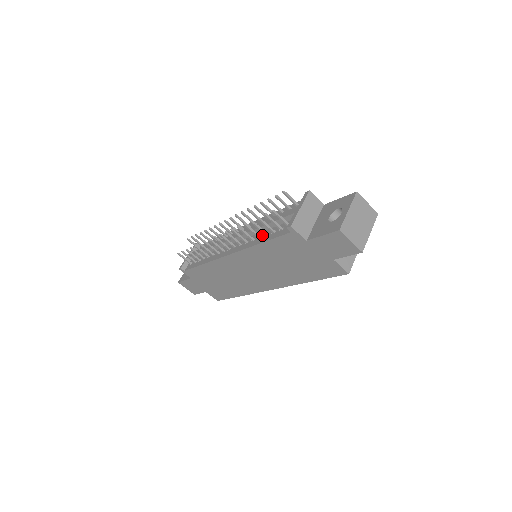
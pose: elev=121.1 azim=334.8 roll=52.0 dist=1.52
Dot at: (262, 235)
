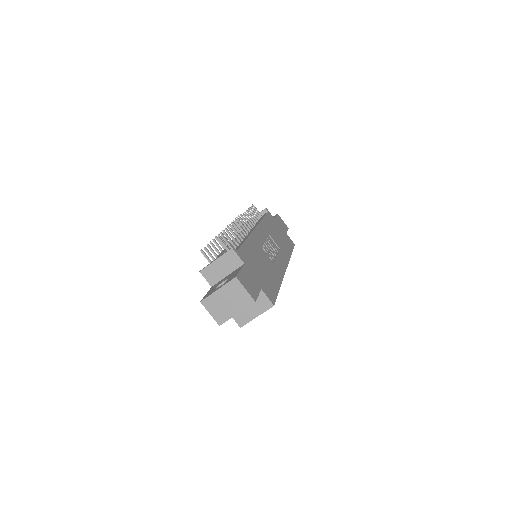
Dot at: occluded
